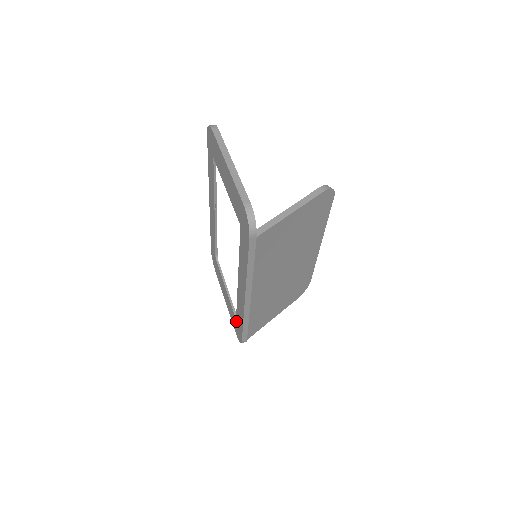
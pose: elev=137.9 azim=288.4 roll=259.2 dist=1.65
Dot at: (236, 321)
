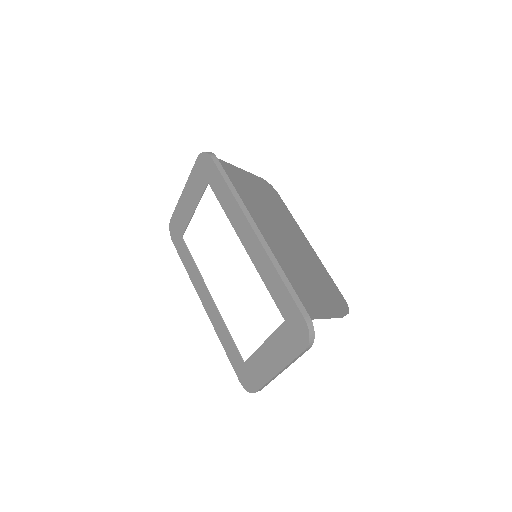
Dot at: (286, 322)
